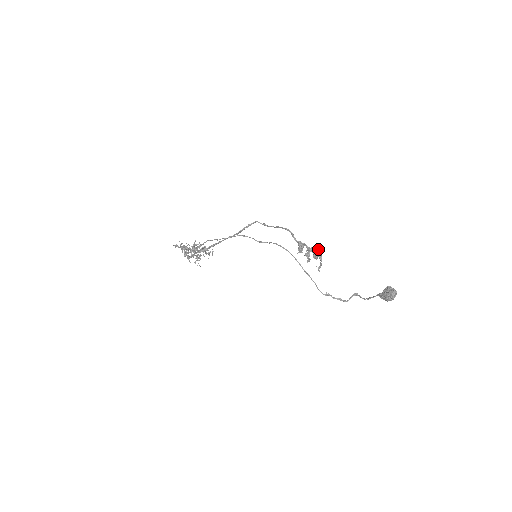
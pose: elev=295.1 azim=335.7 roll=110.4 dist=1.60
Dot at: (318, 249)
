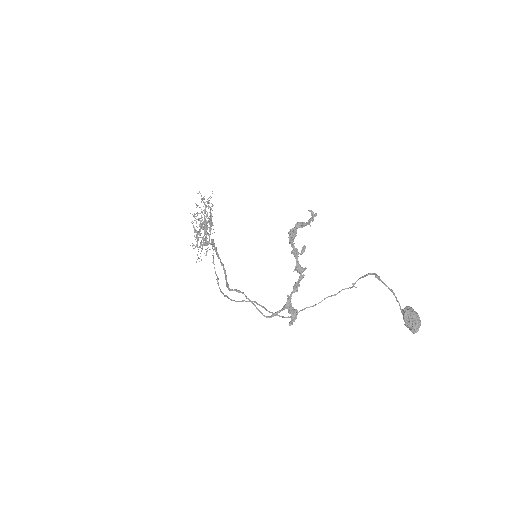
Dot at: (293, 230)
